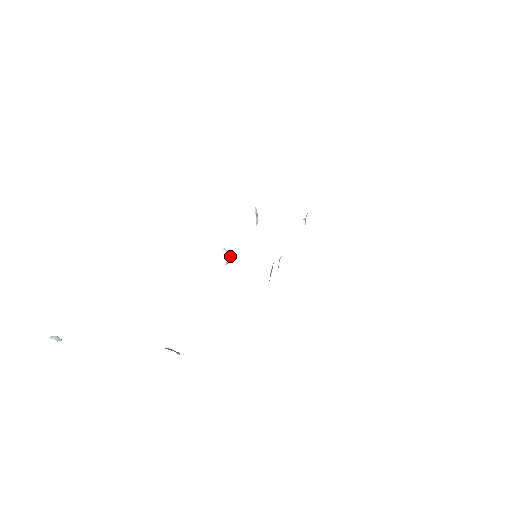
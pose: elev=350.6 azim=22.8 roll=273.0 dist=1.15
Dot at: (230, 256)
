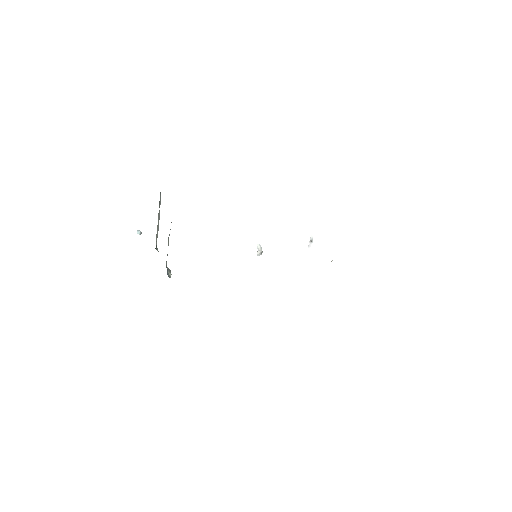
Dot at: (260, 251)
